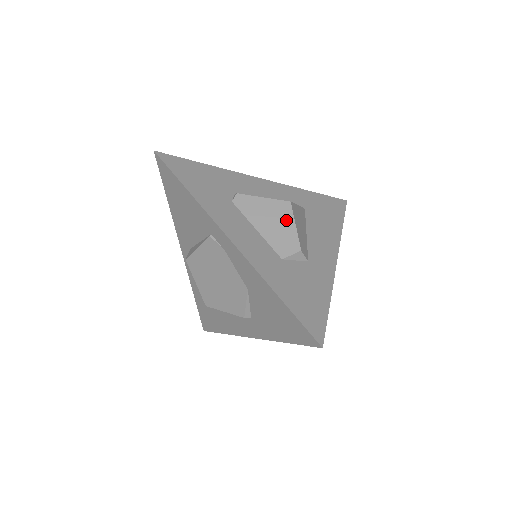
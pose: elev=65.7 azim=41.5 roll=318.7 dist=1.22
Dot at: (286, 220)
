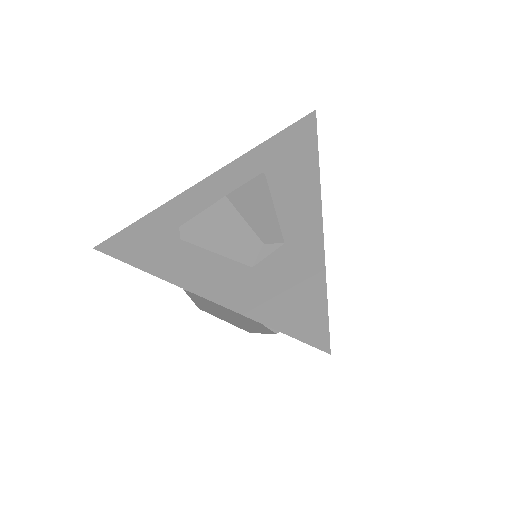
Dot at: (232, 220)
